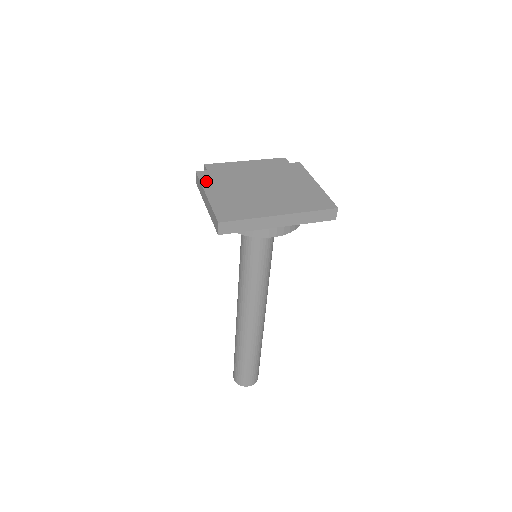
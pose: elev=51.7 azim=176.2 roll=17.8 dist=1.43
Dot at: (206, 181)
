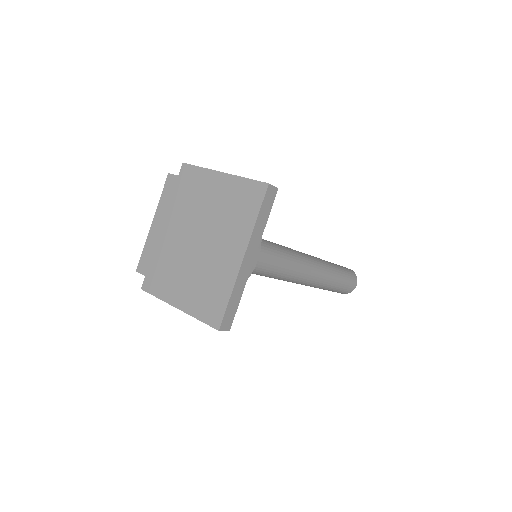
Dot at: (159, 291)
